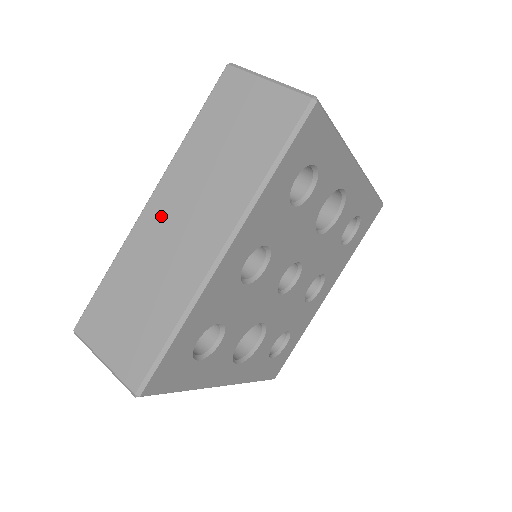
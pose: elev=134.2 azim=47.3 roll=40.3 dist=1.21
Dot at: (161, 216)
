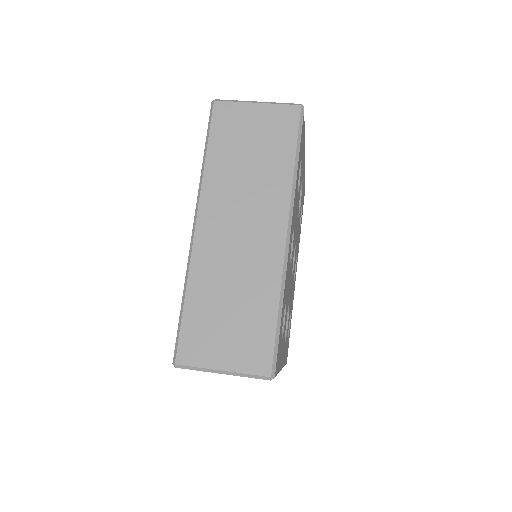
Dot at: (216, 232)
